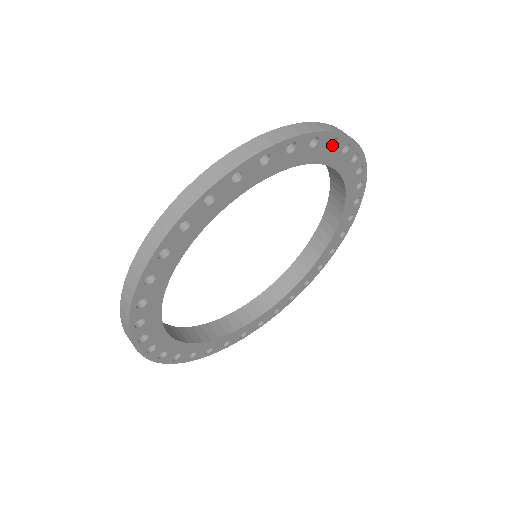
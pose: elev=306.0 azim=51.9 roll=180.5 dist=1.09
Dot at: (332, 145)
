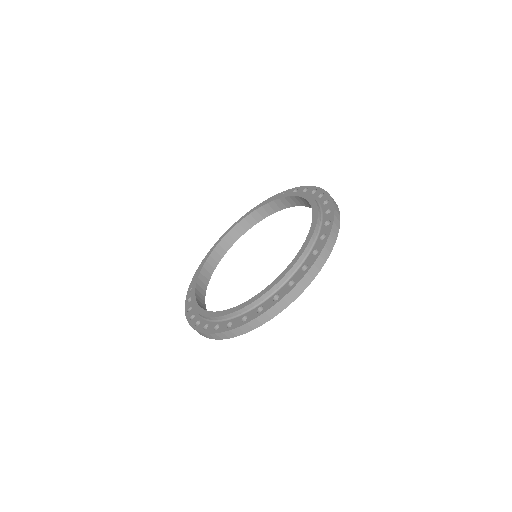
Dot at: occluded
